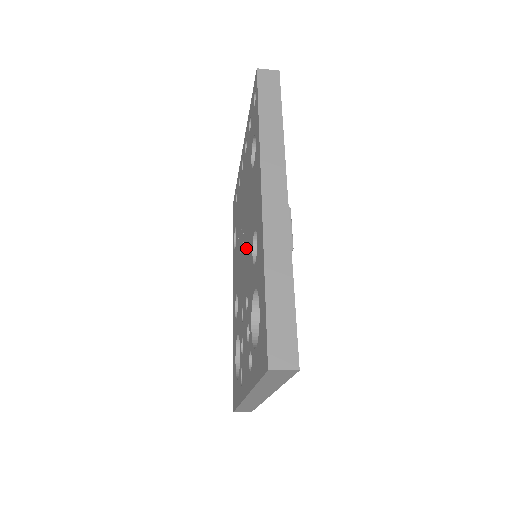
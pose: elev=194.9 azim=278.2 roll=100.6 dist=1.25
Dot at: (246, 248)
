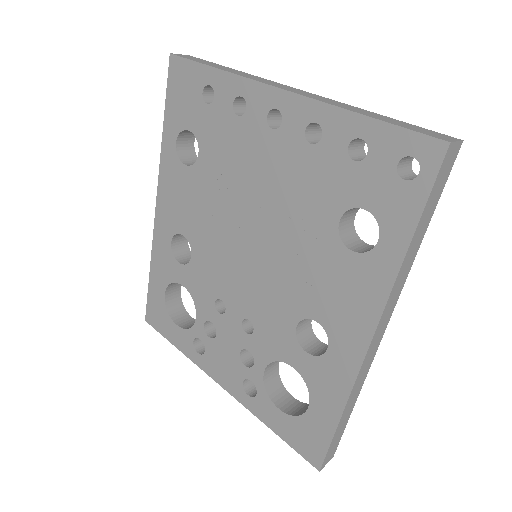
Dot at: (265, 275)
